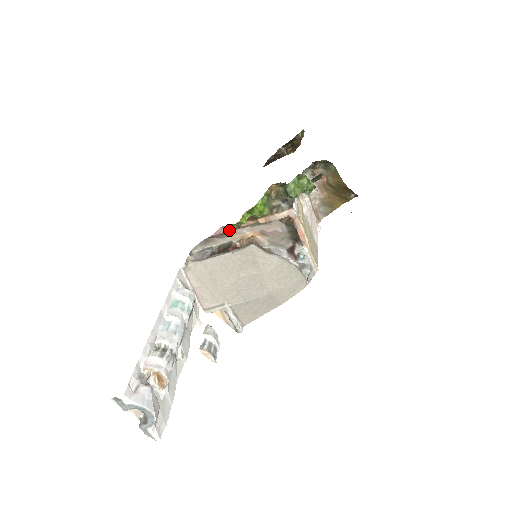
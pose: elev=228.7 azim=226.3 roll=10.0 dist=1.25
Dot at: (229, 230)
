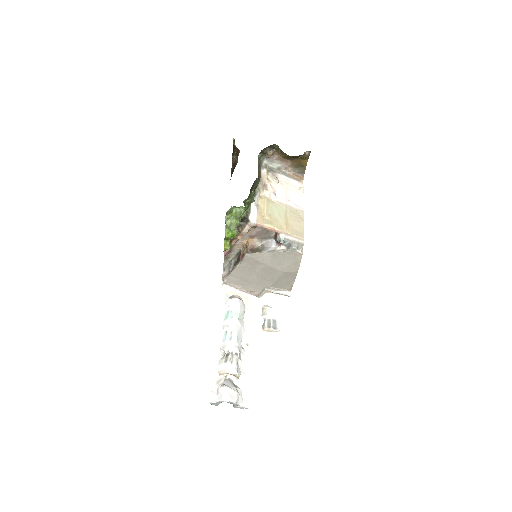
Dot at: (230, 248)
